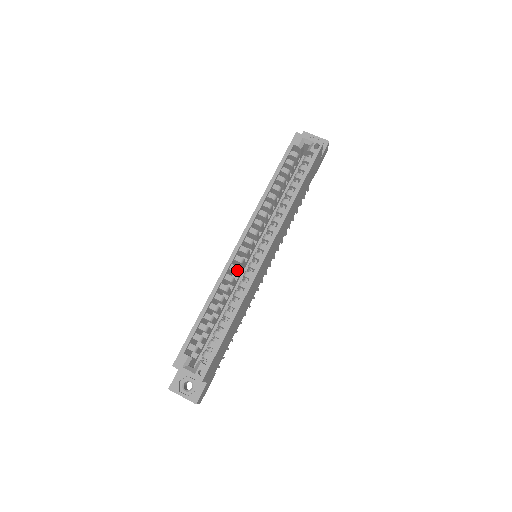
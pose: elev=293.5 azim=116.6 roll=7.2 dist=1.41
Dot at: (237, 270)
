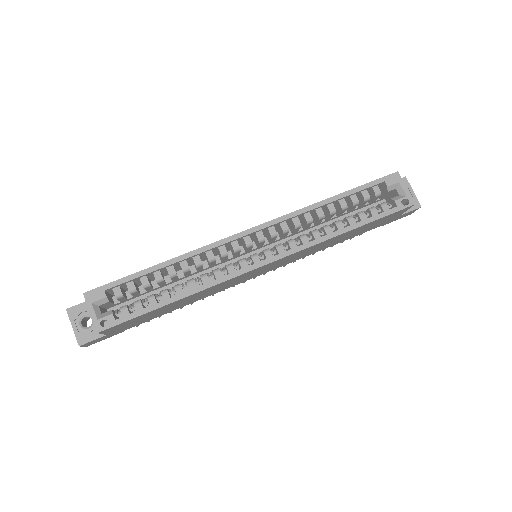
Dot at: (225, 255)
